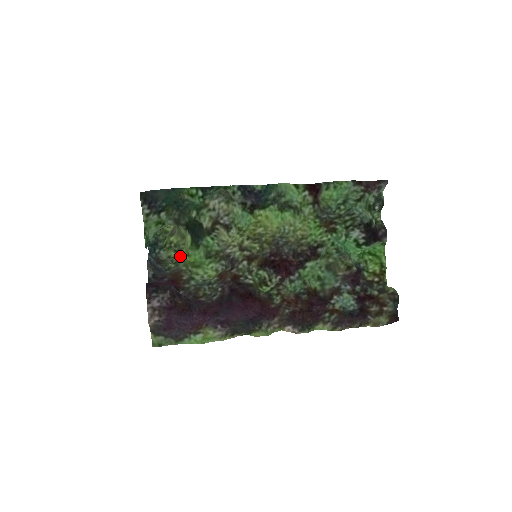
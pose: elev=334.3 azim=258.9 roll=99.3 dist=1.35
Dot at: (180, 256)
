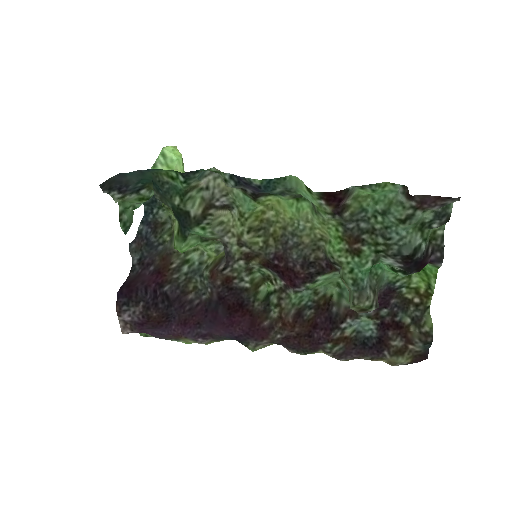
Dot at: occluded
